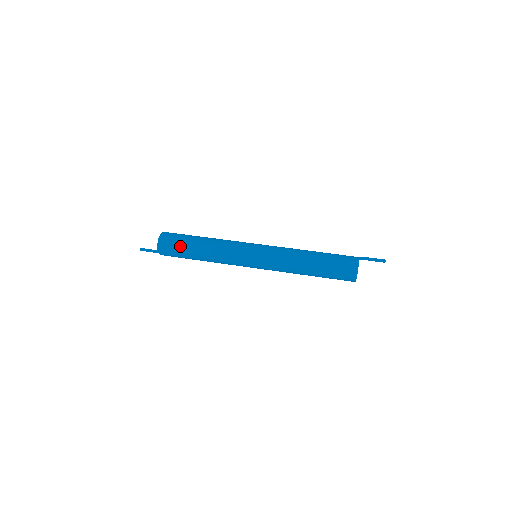
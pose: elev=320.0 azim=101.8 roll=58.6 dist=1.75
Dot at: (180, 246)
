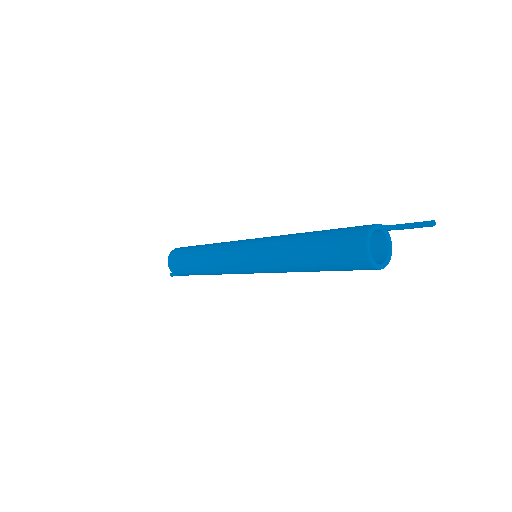
Dot at: (183, 257)
